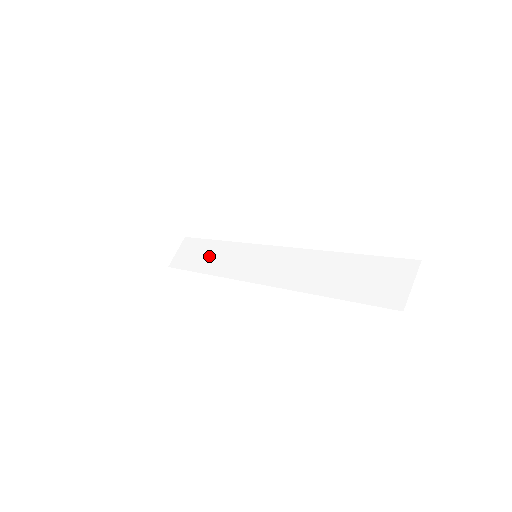
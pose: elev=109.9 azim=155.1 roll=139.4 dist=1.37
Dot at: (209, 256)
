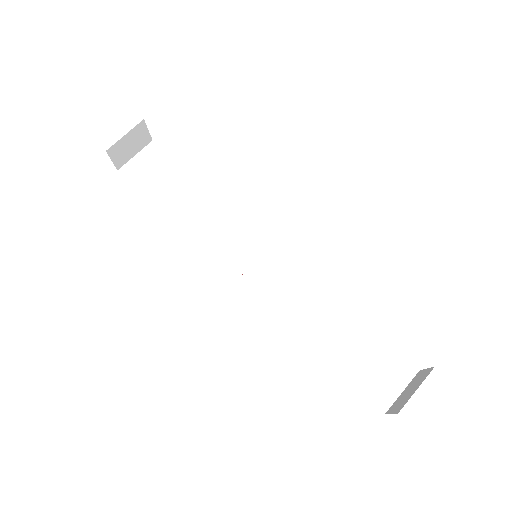
Dot at: (183, 197)
